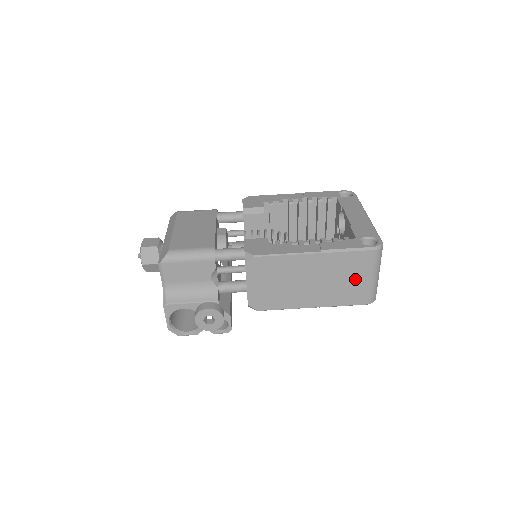
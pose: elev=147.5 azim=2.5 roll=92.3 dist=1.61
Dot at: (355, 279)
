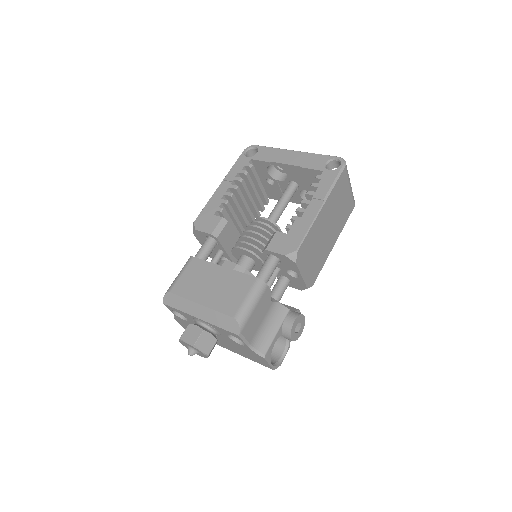
Dot at: (344, 198)
